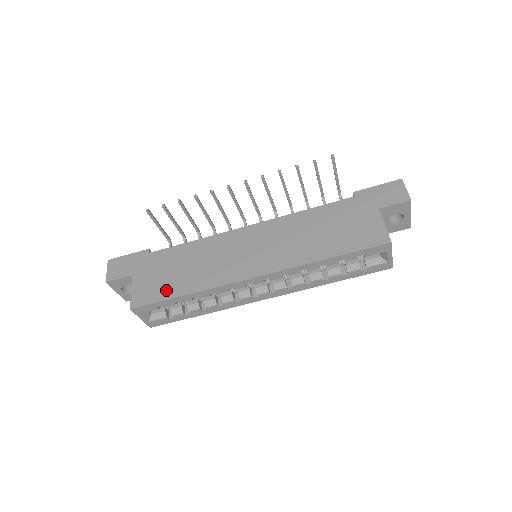
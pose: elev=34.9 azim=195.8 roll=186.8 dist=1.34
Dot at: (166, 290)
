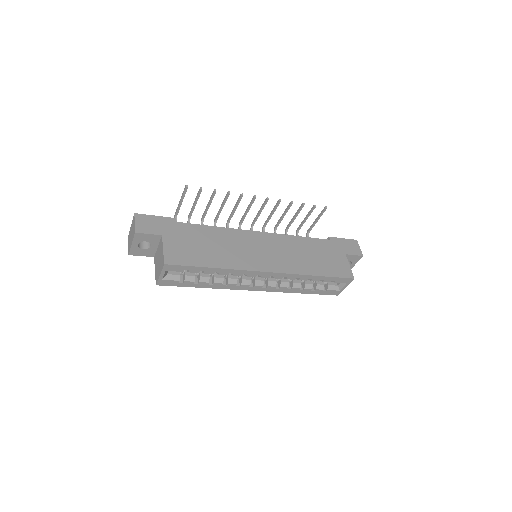
Dot at: (197, 258)
